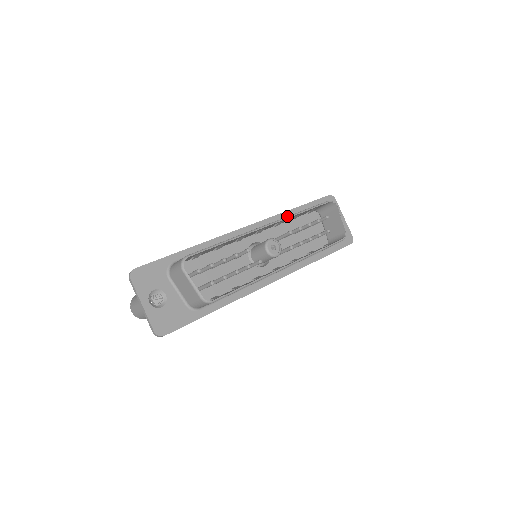
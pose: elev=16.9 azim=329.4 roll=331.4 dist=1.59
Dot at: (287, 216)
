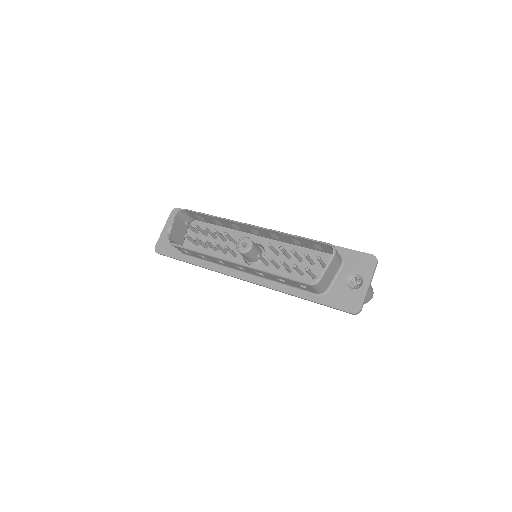
Dot at: (275, 230)
